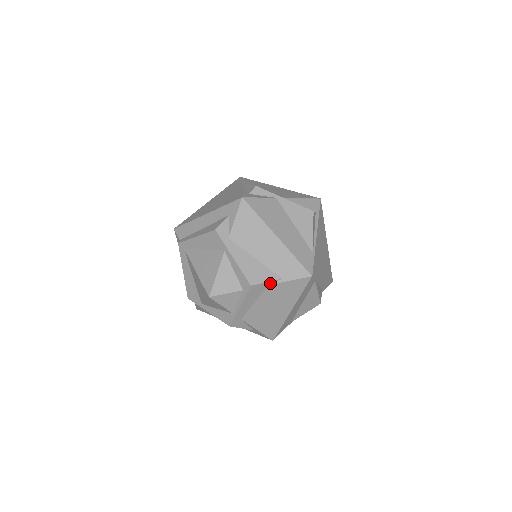
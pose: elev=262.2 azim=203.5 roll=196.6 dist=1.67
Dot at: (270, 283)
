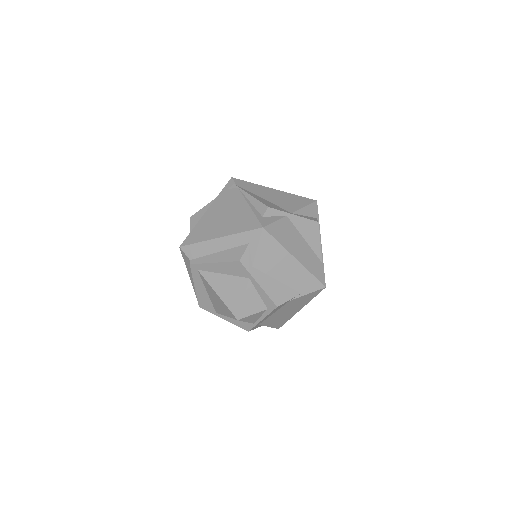
Dot at: (291, 299)
